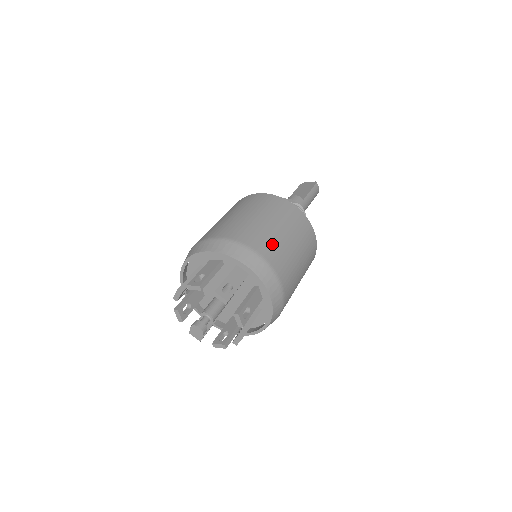
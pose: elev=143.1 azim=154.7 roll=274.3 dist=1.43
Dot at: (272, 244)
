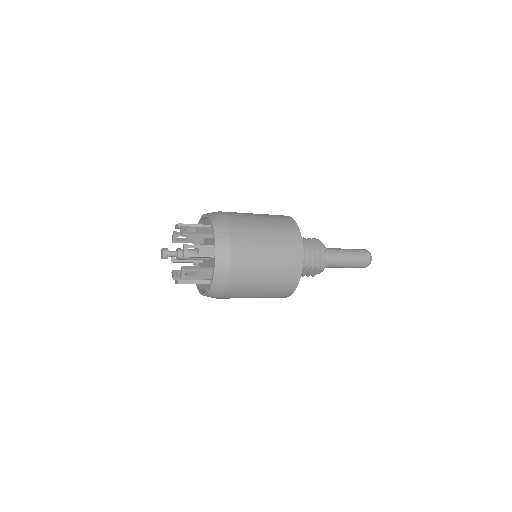
Dot at: occluded
